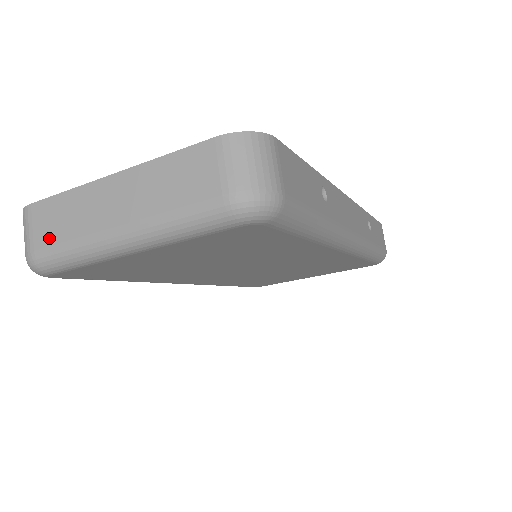
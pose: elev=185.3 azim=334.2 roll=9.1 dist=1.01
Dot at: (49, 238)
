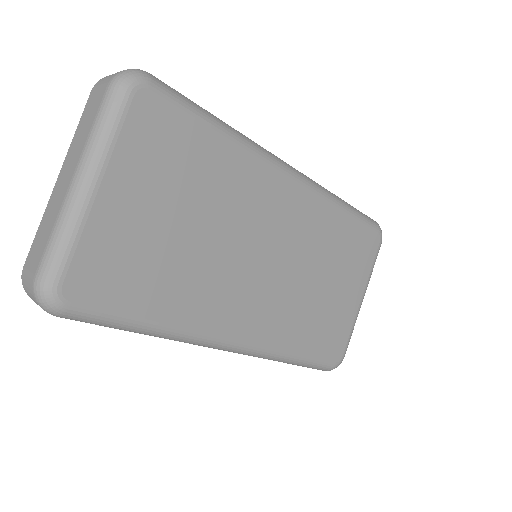
Dot at: (40, 254)
